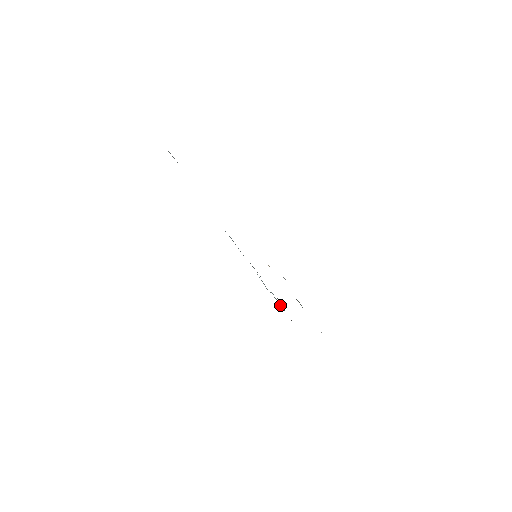
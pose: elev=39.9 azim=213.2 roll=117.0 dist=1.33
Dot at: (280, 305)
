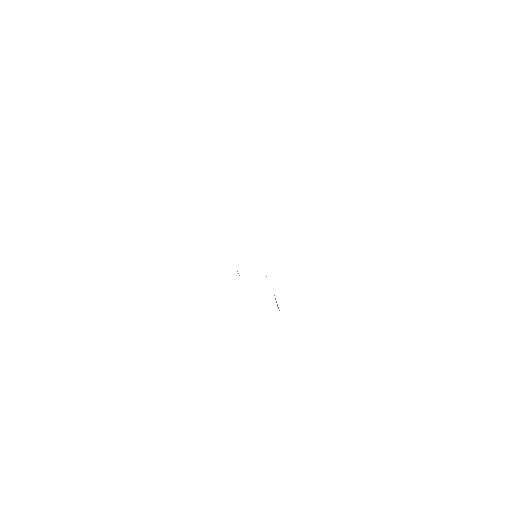
Dot at: occluded
